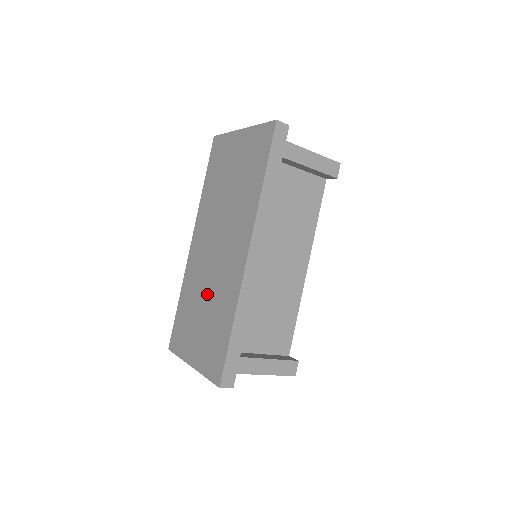
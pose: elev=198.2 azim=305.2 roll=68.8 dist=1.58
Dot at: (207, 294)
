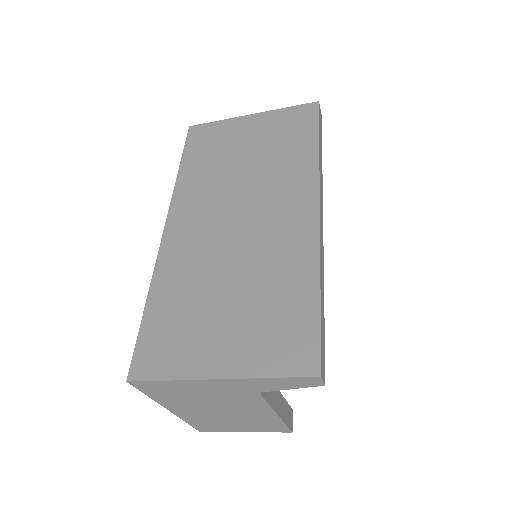
Dot at: (234, 272)
